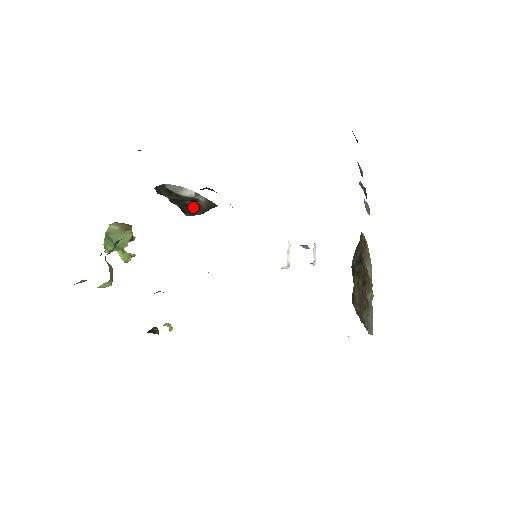
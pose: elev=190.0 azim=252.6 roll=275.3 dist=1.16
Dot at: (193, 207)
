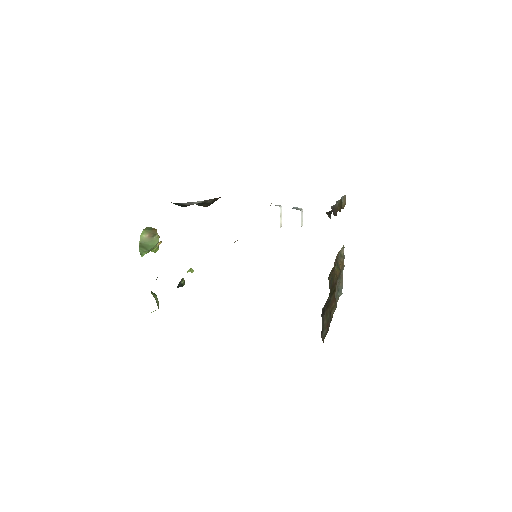
Dot at: (202, 205)
